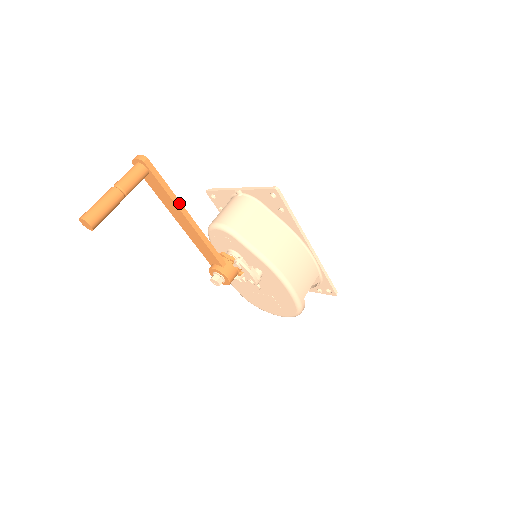
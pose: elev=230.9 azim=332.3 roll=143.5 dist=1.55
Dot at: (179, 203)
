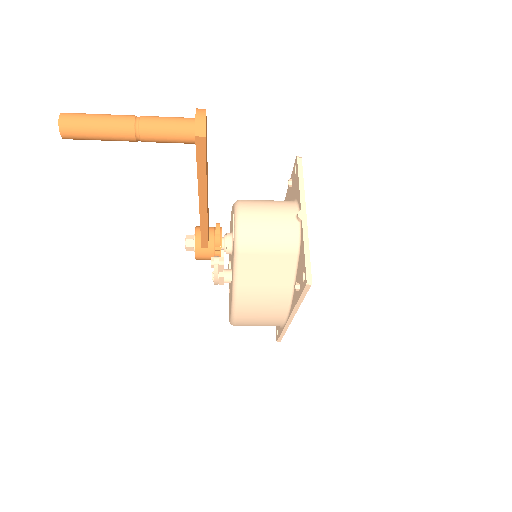
Dot at: (204, 189)
